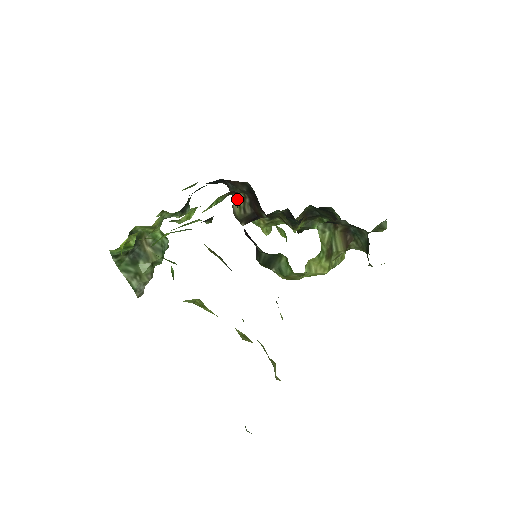
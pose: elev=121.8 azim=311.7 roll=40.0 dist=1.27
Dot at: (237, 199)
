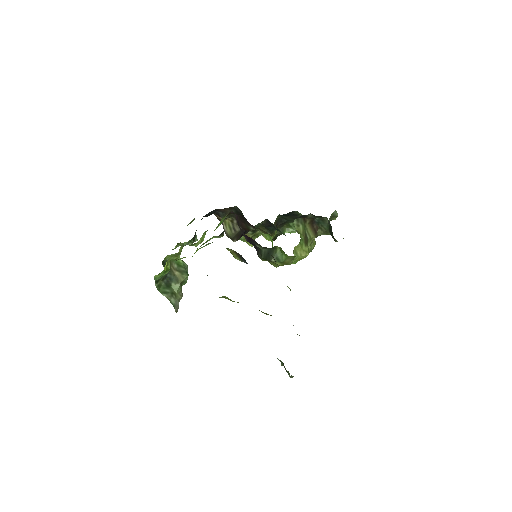
Dot at: (236, 216)
